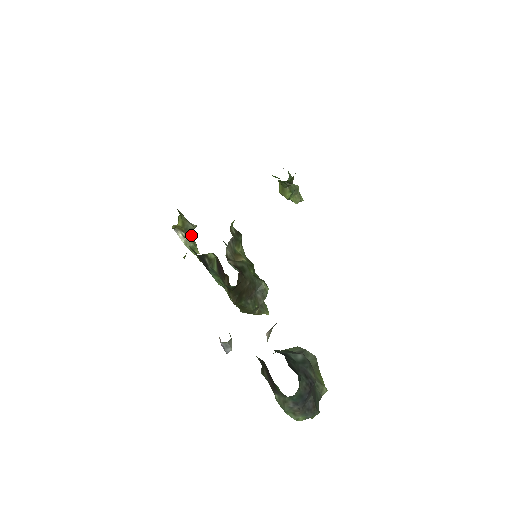
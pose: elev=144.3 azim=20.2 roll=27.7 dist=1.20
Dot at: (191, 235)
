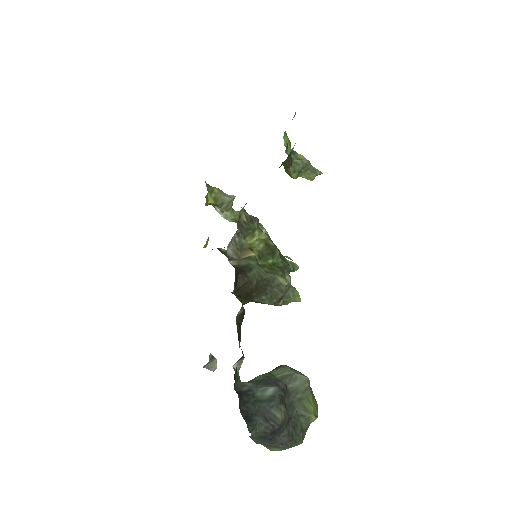
Dot at: (230, 207)
